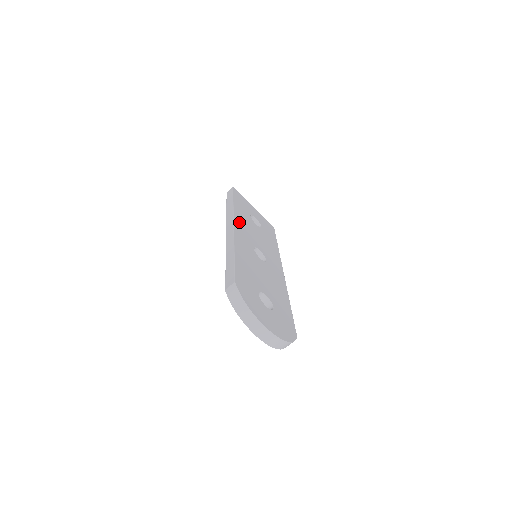
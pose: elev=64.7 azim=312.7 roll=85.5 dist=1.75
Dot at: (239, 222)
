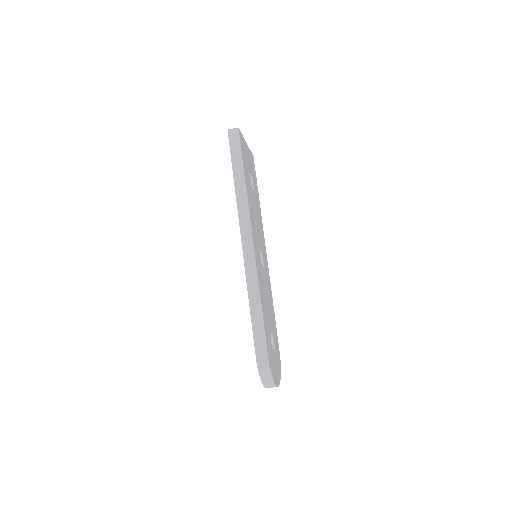
Dot at: (252, 221)
